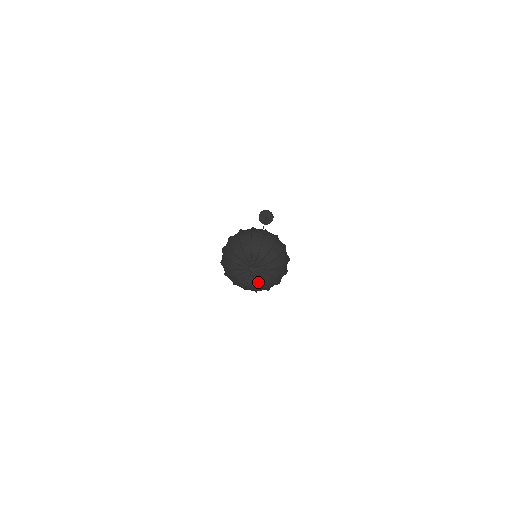
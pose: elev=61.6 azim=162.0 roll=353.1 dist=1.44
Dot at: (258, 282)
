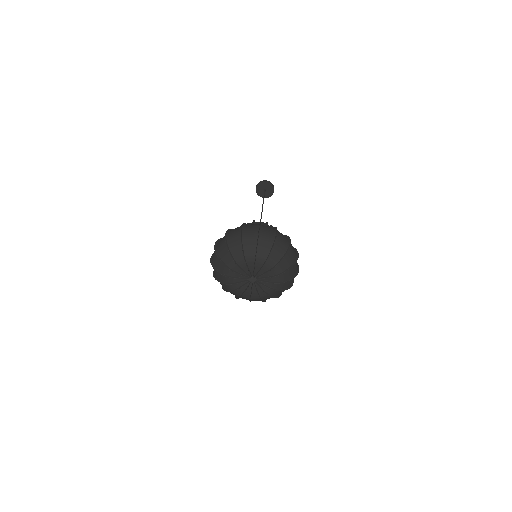
Dot at: (269, 289)
